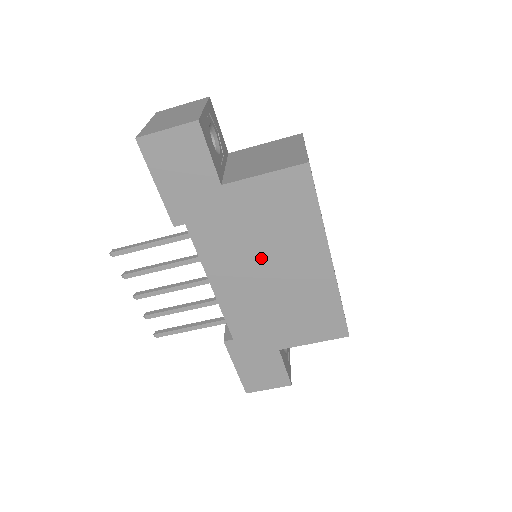
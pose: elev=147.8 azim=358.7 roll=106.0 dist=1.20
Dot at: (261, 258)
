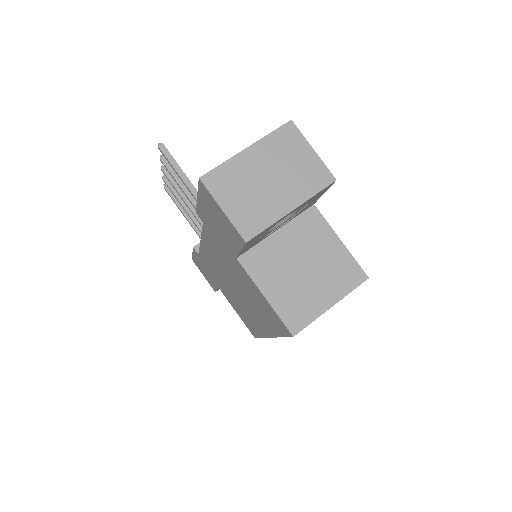
Dot at: (235, 284)
